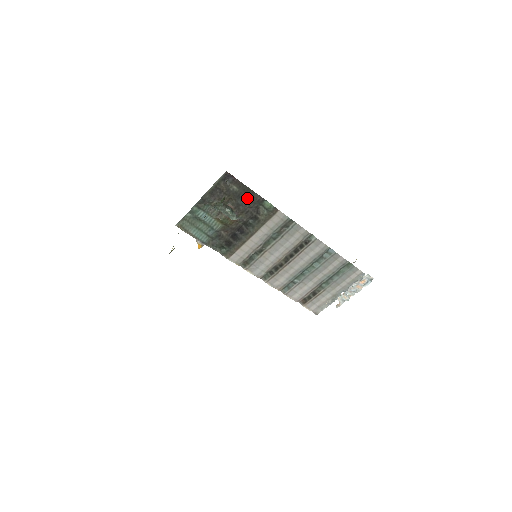
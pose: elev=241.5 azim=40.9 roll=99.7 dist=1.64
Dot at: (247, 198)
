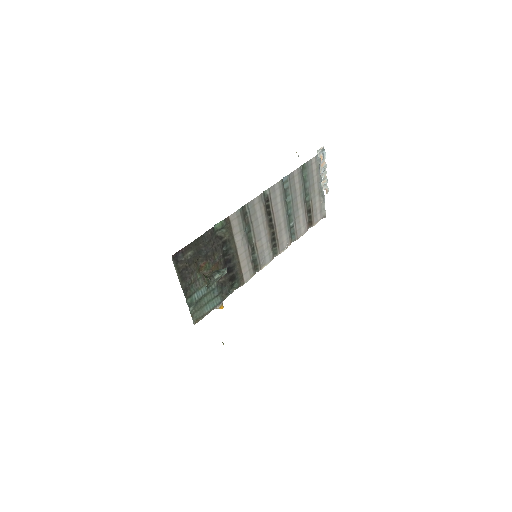
Dot at: (204, 245)
